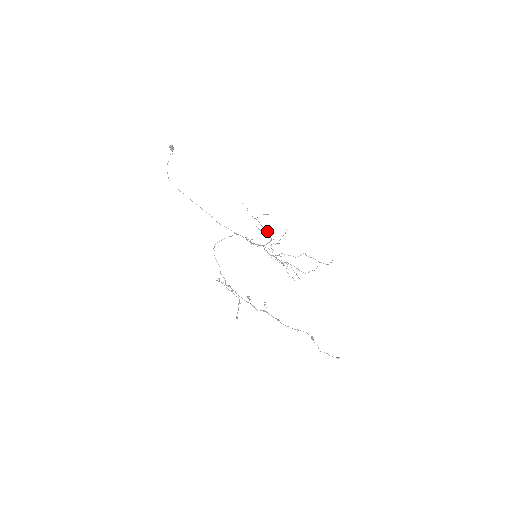
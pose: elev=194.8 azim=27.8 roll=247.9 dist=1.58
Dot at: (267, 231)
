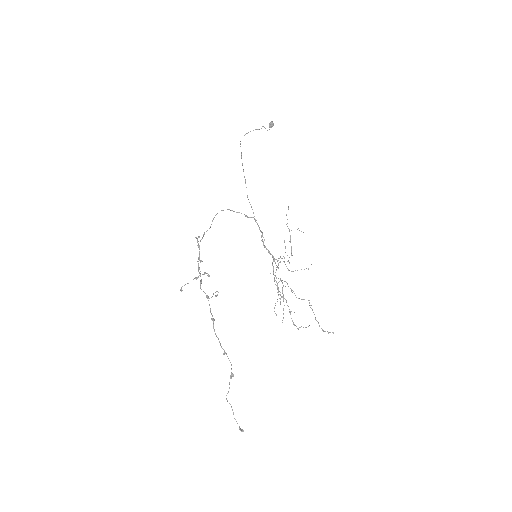
Dot at: (291, 252)
